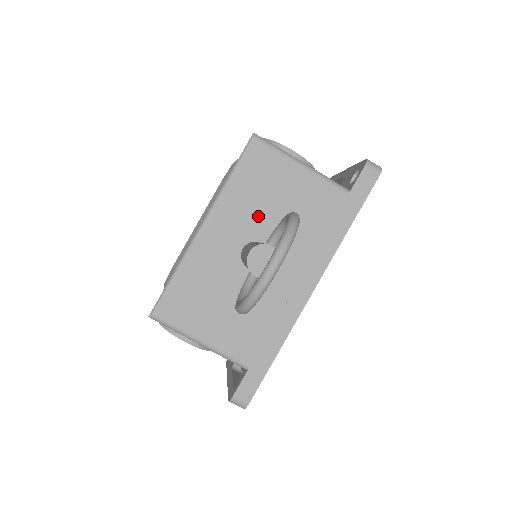
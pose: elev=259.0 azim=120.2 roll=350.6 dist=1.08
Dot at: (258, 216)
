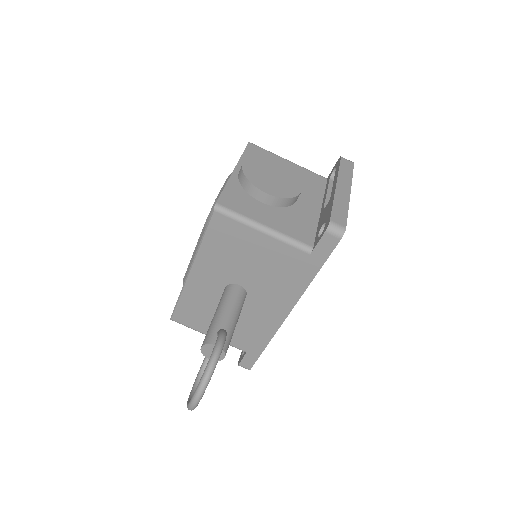
Dot at: (232, 267)
